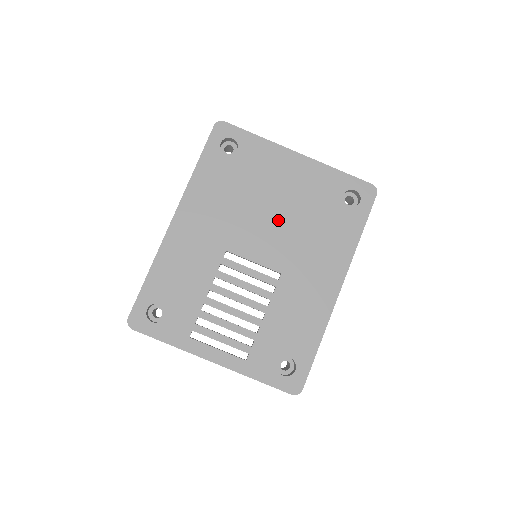
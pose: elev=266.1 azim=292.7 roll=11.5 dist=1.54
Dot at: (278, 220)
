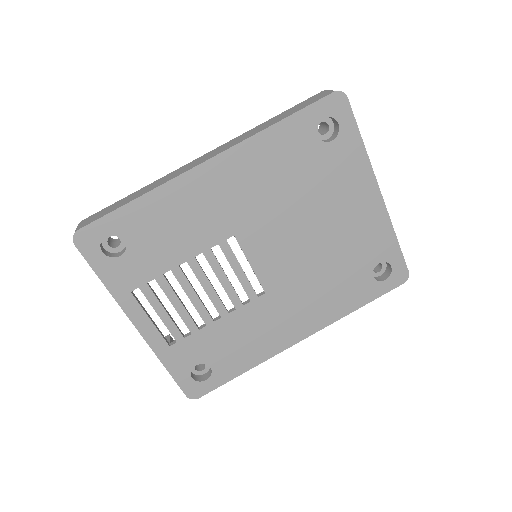
Dot at: (306, 243)
